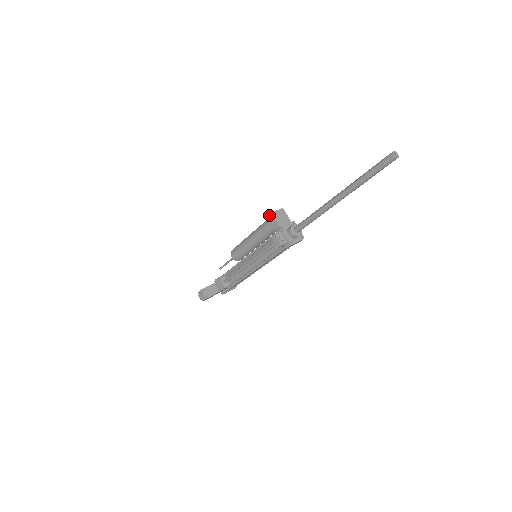
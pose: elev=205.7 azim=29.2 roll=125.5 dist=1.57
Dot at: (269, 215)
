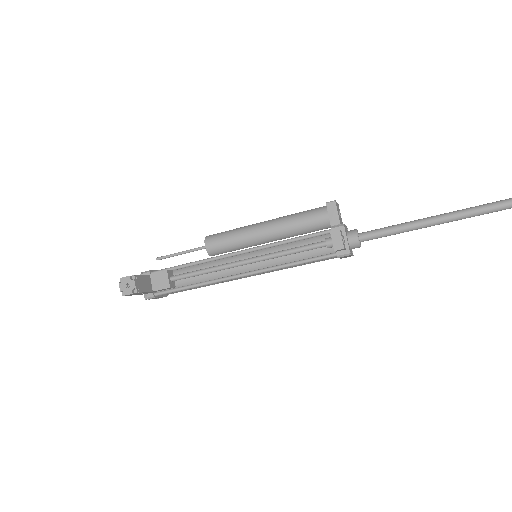
Dot at: (329, 202)
